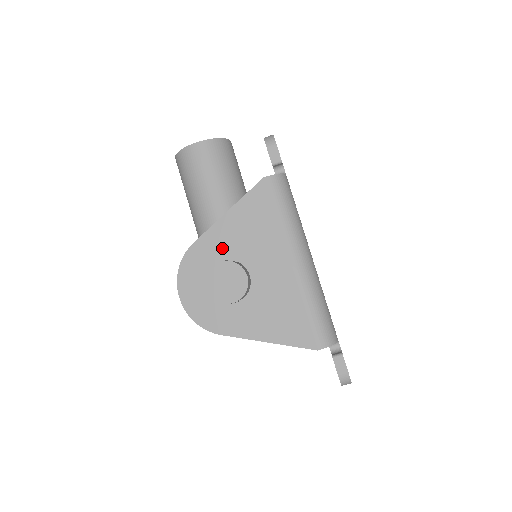
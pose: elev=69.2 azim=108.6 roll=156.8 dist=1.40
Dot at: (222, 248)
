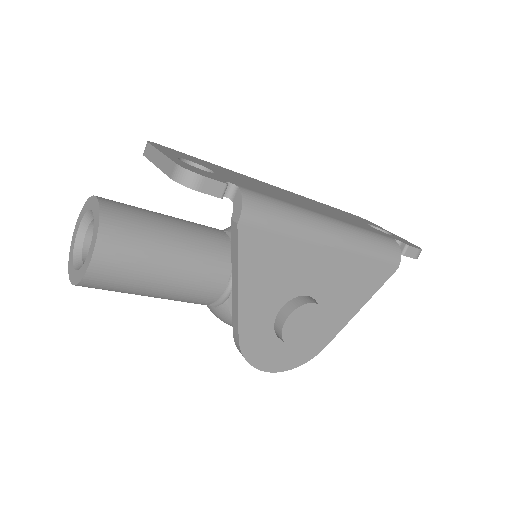
Dot at: (266, 311)
